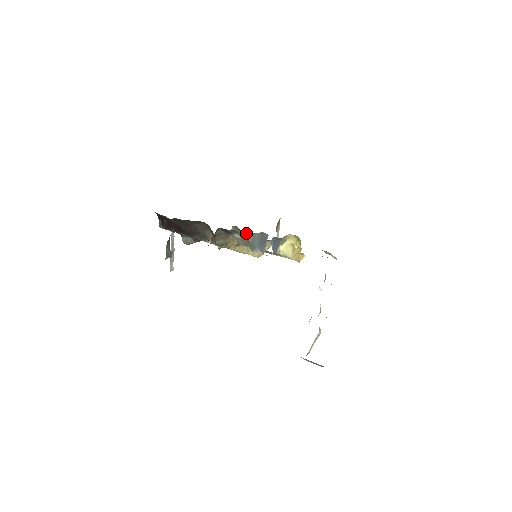
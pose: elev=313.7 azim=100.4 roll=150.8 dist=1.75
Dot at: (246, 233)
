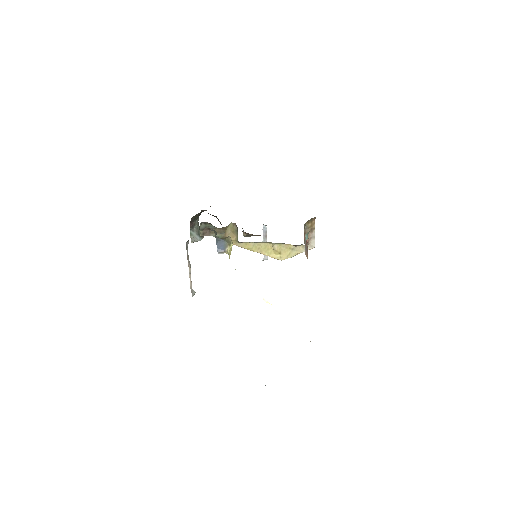
Dot at: occluded
